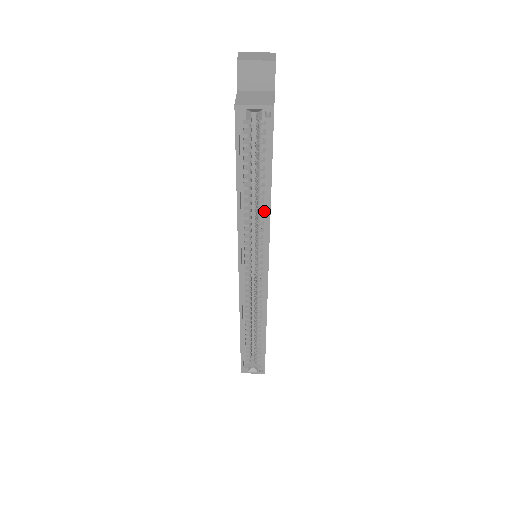
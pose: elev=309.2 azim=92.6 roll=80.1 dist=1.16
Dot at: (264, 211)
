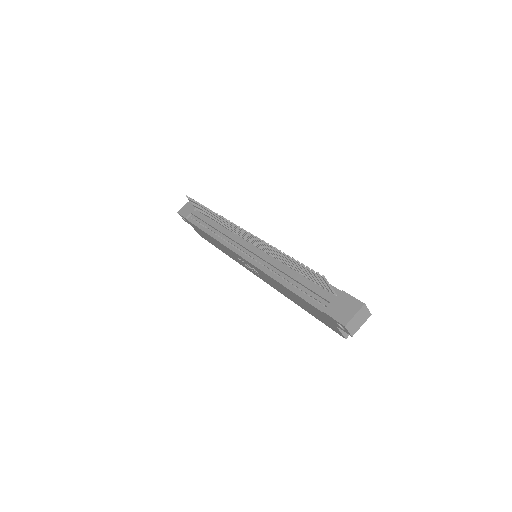
Dot at: occluded
